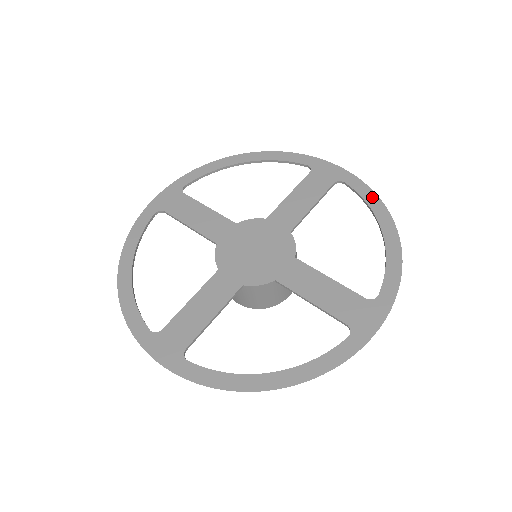
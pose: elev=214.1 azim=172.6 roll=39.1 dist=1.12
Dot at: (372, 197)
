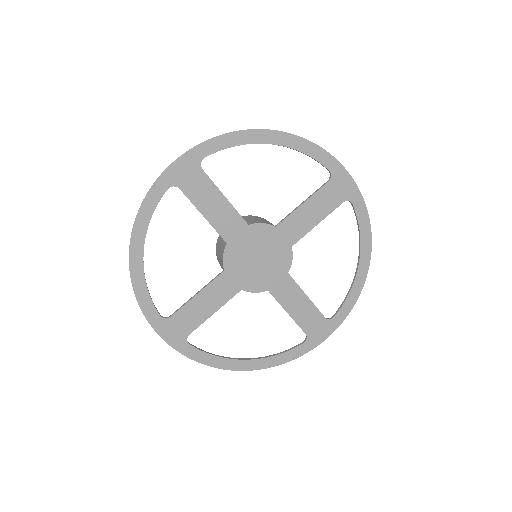
Dot at: (366, 228)
